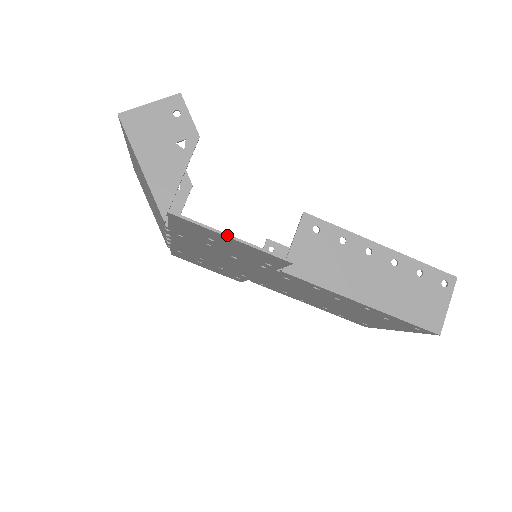
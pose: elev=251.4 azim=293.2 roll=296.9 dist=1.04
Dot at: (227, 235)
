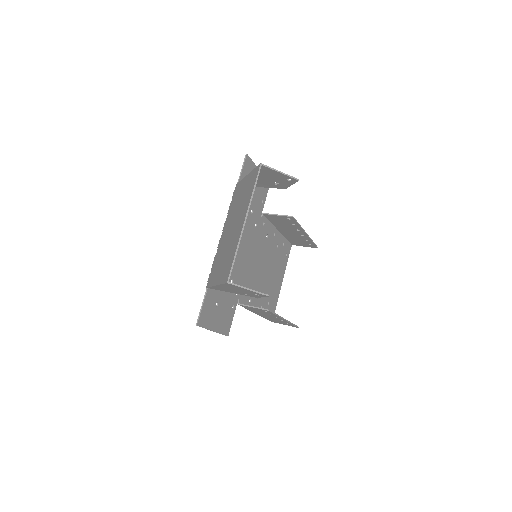
Dot at: occluded
